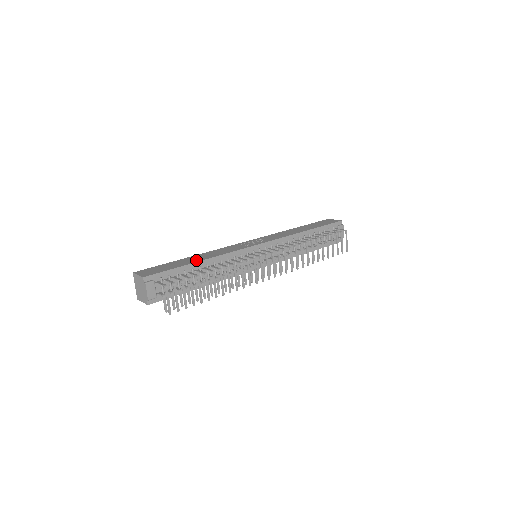
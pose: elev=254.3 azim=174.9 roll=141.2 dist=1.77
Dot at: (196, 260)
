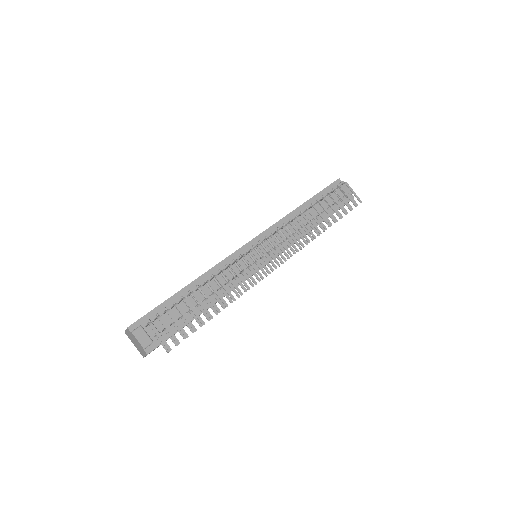
Dot at: (184, 287)
